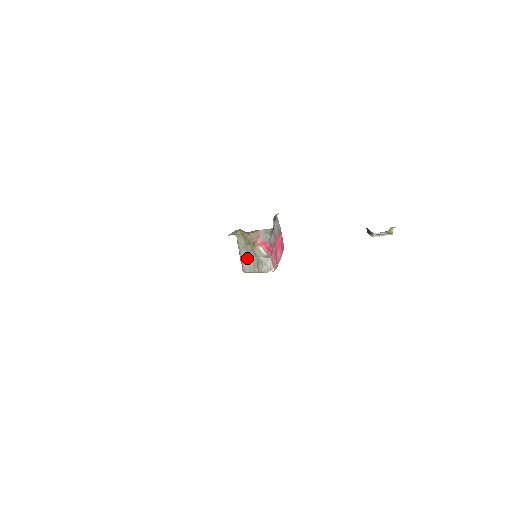
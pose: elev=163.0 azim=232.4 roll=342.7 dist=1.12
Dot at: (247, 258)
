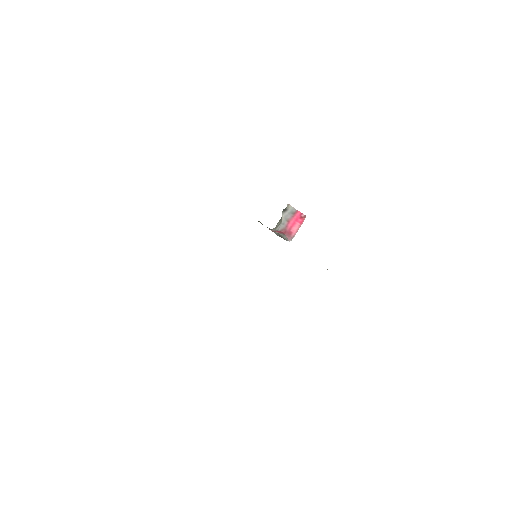
Dot at: occluded
